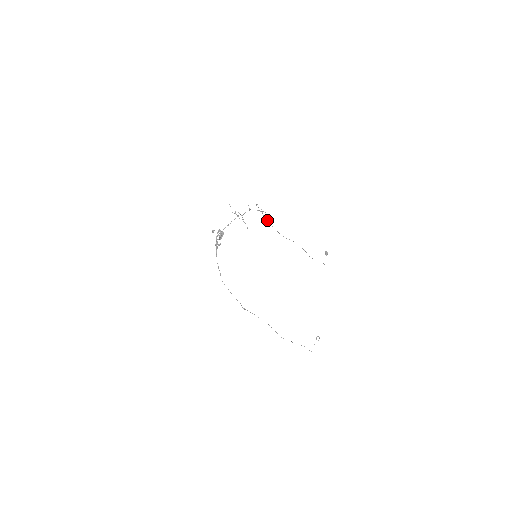
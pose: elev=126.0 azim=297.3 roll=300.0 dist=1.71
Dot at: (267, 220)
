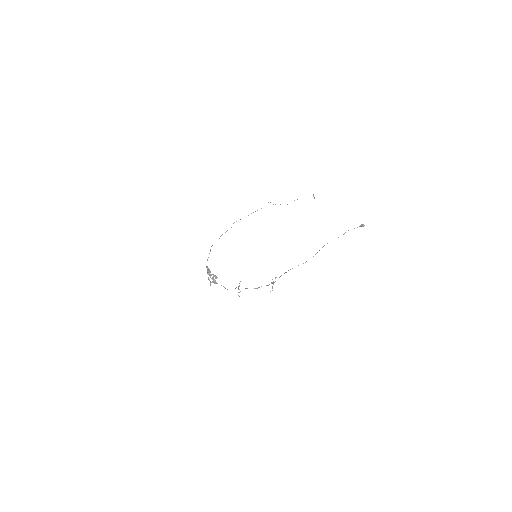
Dot at: occluded
